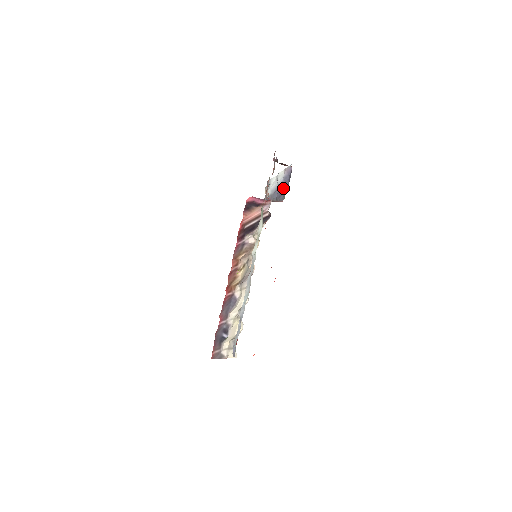
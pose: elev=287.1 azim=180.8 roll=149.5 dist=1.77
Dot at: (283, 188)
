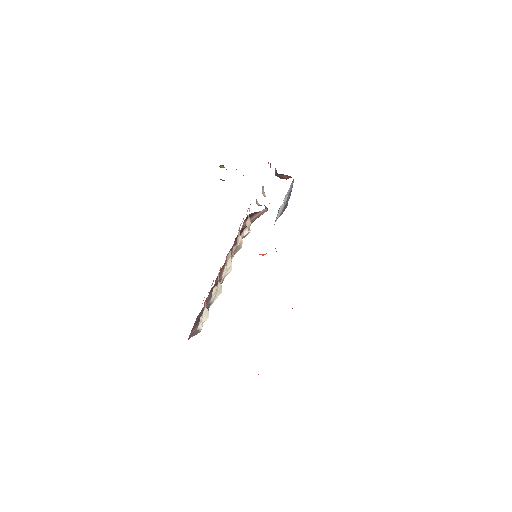
Dot at: (287, 200)
